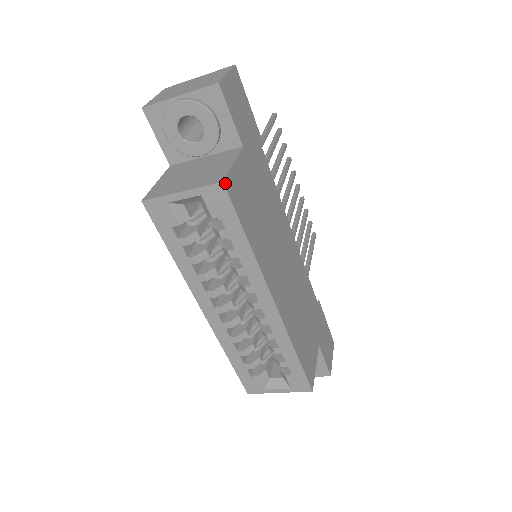
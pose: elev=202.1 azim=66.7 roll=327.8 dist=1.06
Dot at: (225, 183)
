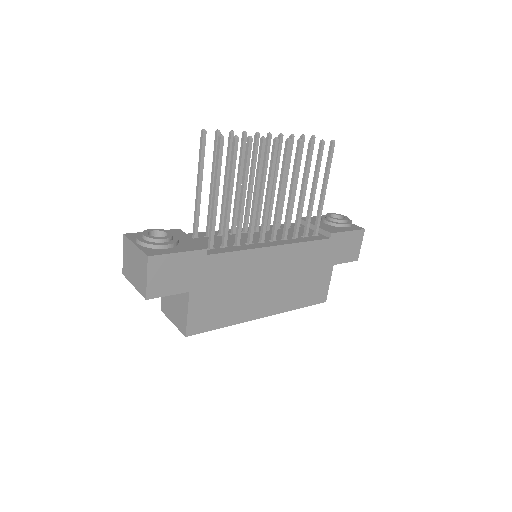
Dot at: (187, 335)
